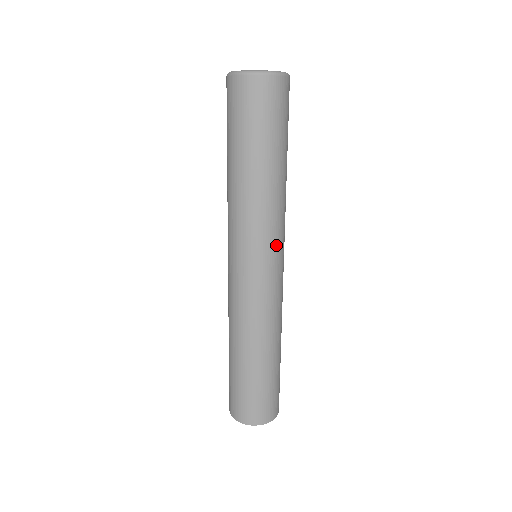
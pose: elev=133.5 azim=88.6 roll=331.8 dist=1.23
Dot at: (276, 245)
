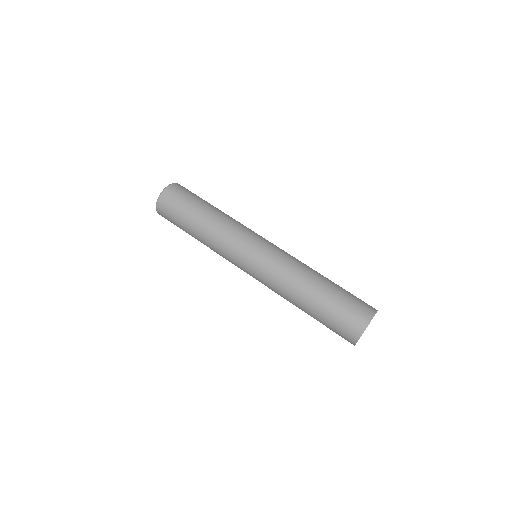
Dot at: occluded
